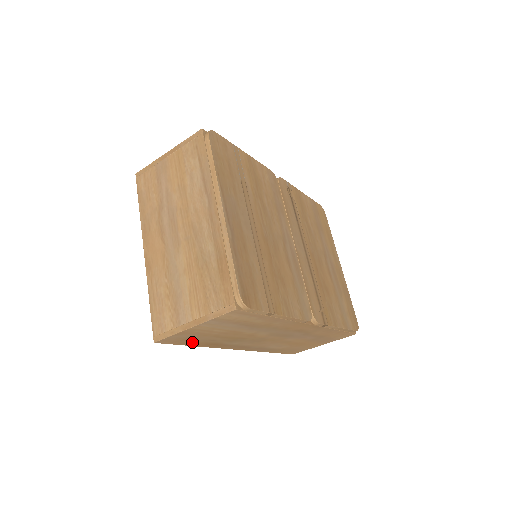
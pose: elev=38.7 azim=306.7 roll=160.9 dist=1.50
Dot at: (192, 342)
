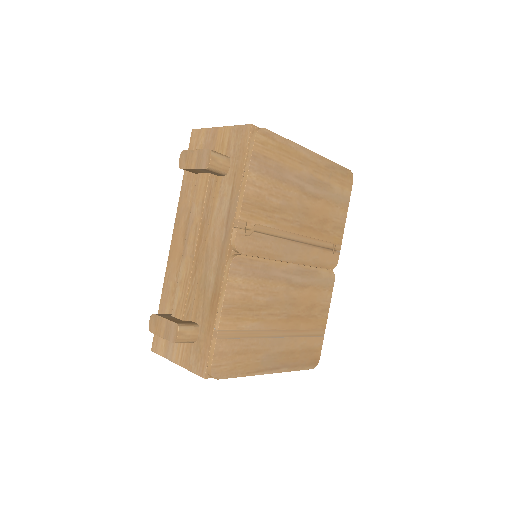
Dot at: occluded
